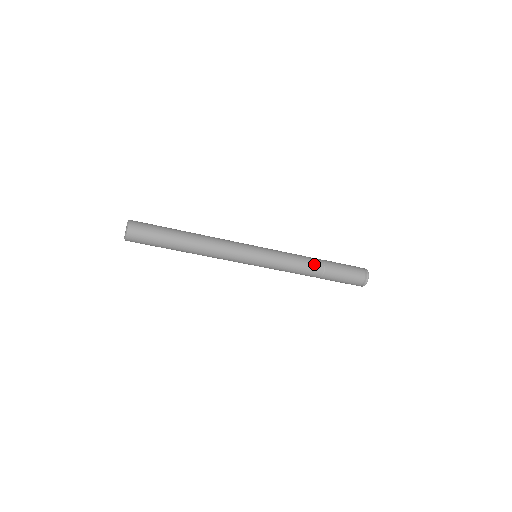
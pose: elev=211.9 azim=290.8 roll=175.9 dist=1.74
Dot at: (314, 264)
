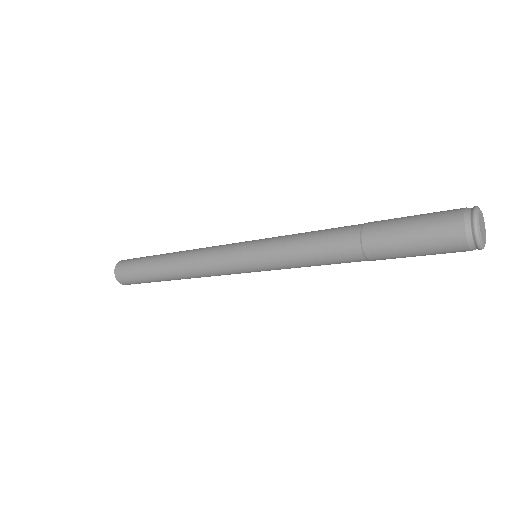
Dot at: (340, 230)
